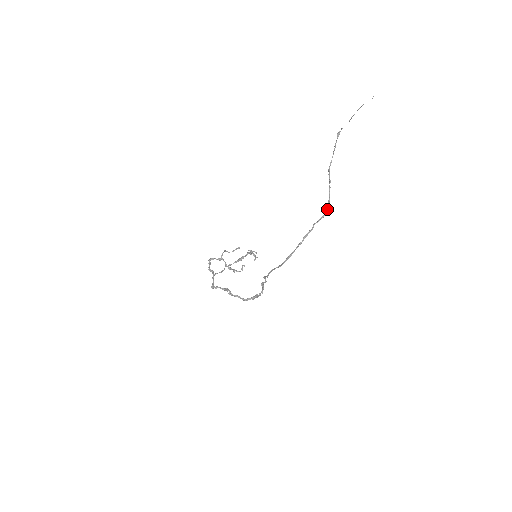
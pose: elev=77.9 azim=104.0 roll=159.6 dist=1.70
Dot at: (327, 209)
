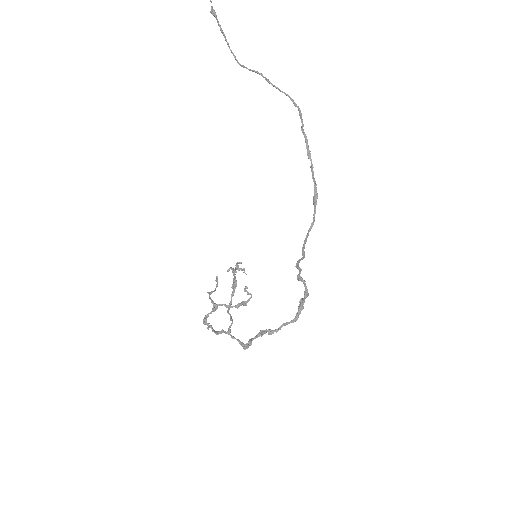
Dot at: (294, 103)
